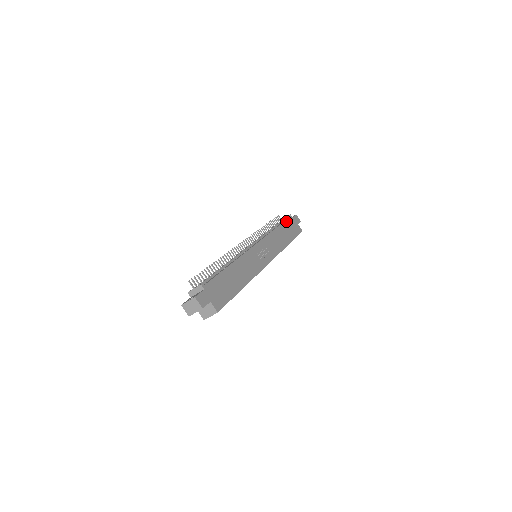
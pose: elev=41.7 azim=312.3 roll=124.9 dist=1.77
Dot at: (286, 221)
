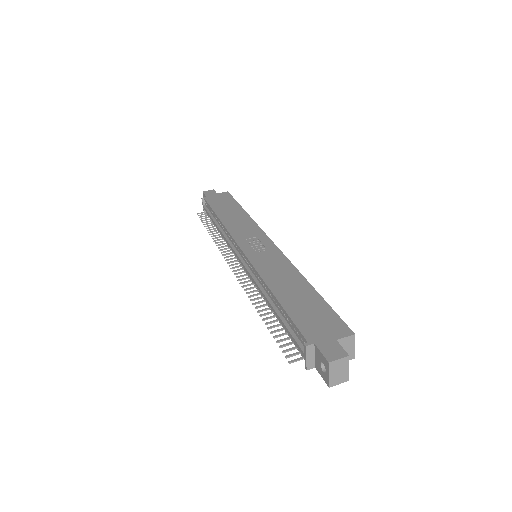
Dot at: (211, 205)
